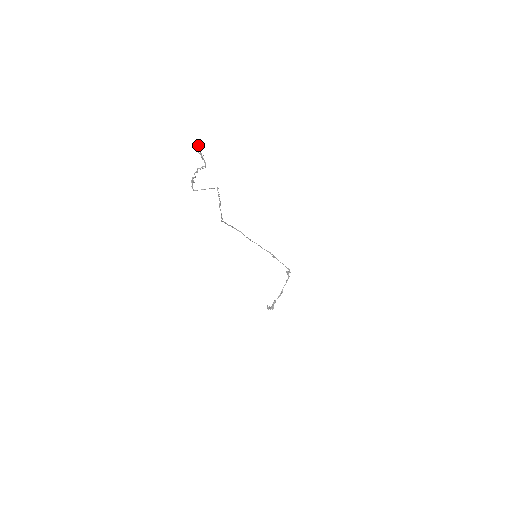
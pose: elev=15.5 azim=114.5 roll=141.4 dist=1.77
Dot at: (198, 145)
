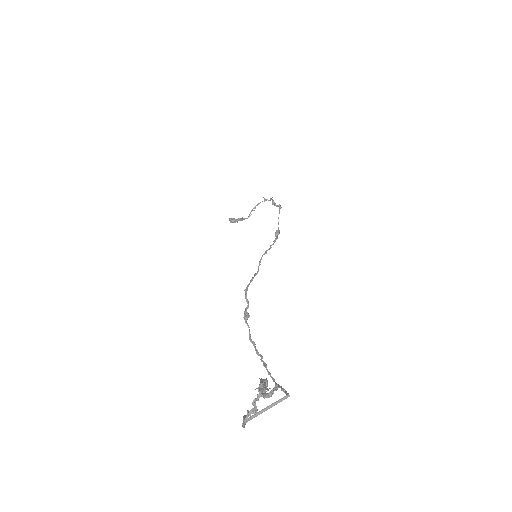
Dot at: occluded
